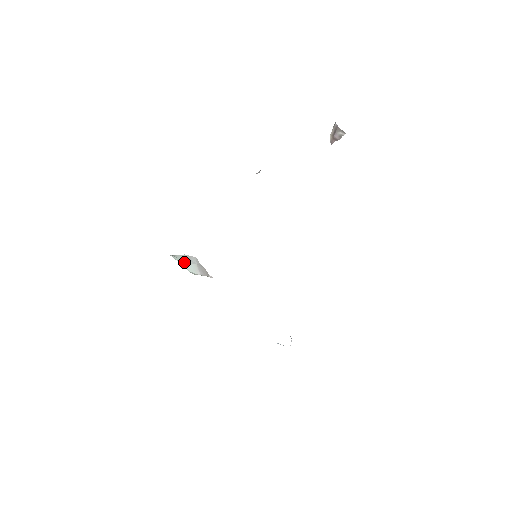
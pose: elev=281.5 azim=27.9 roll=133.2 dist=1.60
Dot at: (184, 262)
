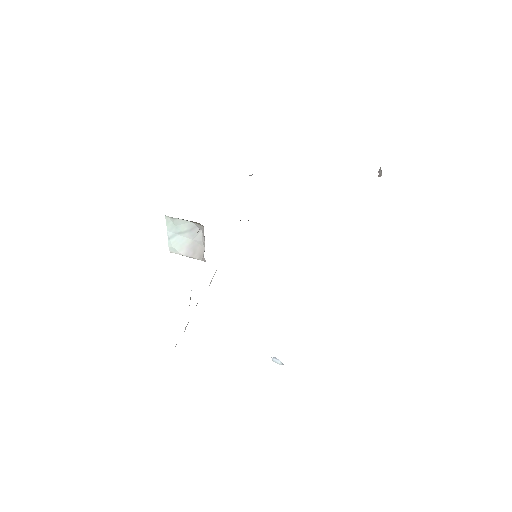
Dot at: (176, 231)
